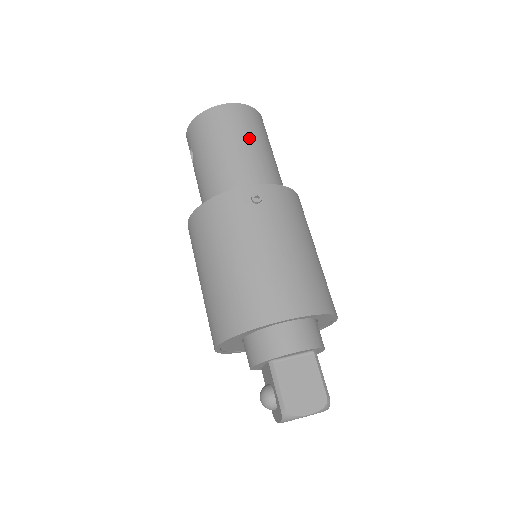
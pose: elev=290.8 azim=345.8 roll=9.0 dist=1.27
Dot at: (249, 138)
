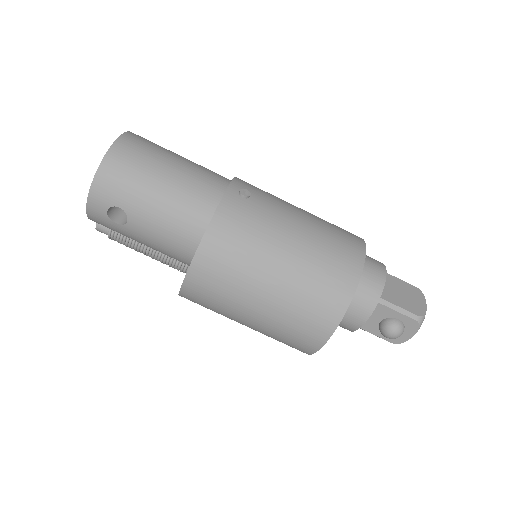
Dot at: (172, 155)
